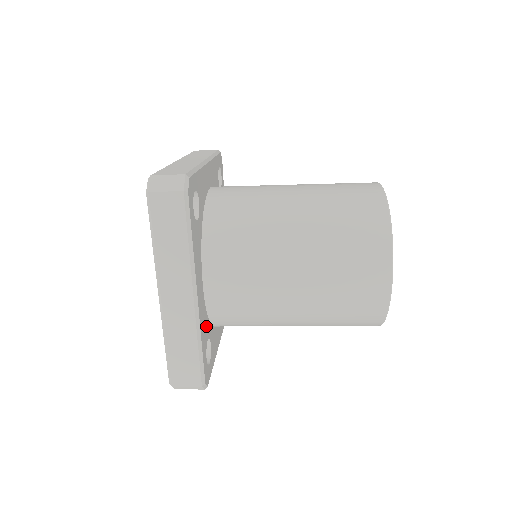
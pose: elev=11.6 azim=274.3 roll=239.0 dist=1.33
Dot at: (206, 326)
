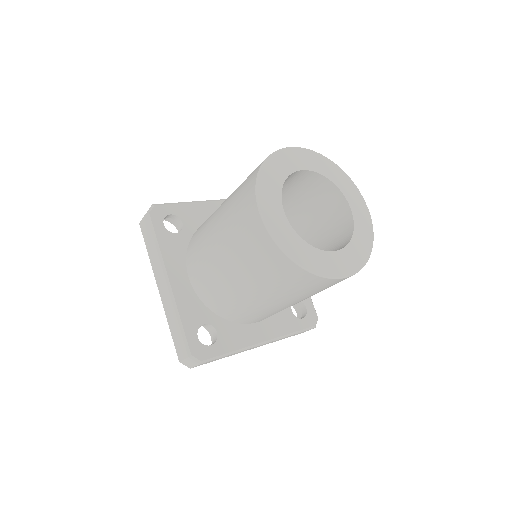
Dot at: (200, 312)
